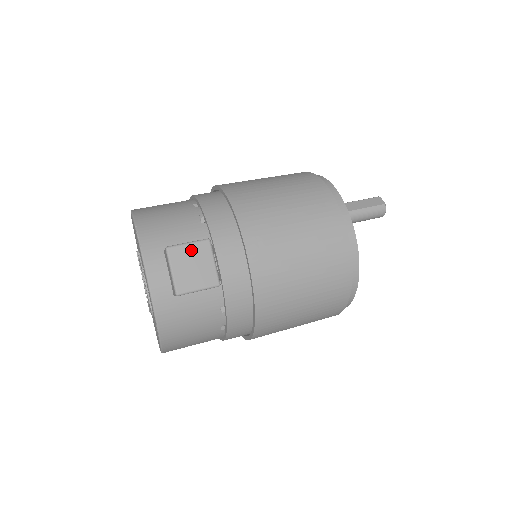
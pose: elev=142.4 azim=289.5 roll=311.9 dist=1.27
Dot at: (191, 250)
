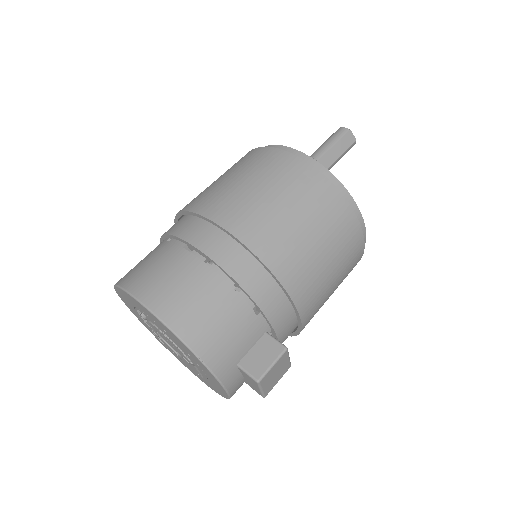
Dot at: (275, 367)
